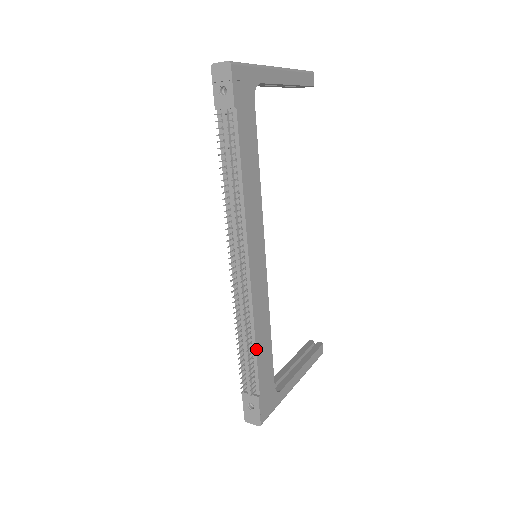
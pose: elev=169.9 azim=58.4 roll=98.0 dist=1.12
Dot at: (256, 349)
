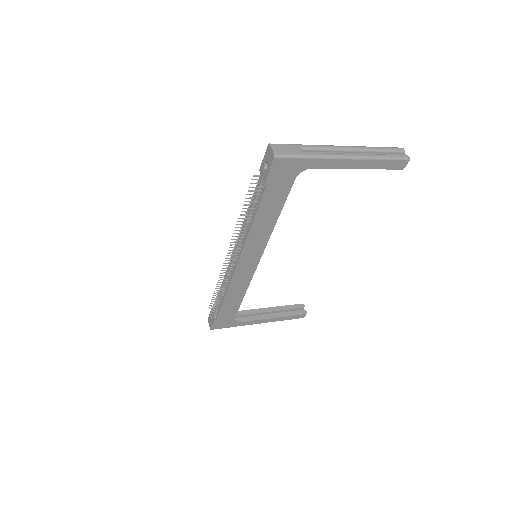
Dot at: (224, 300)
